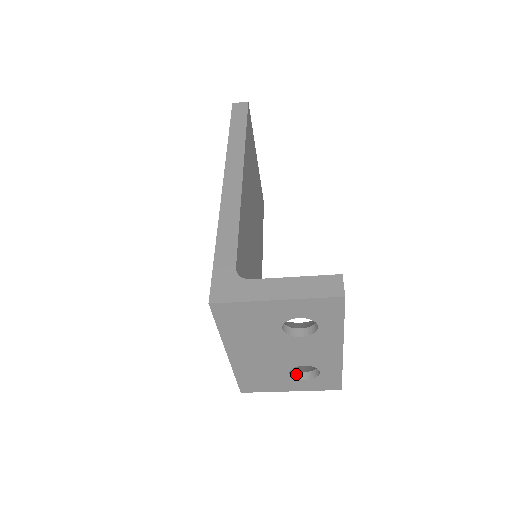
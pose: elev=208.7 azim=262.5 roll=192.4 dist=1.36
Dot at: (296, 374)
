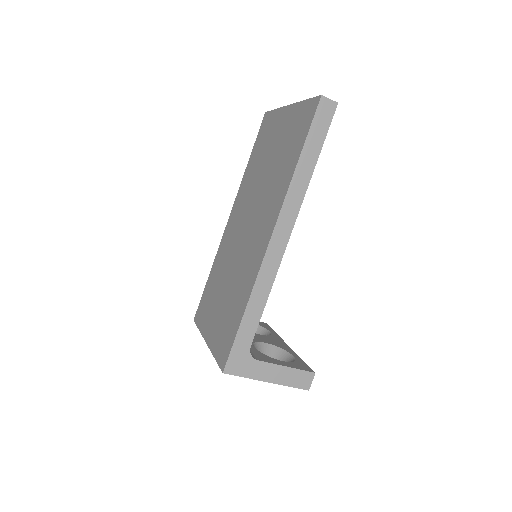
Dot at: occluded
